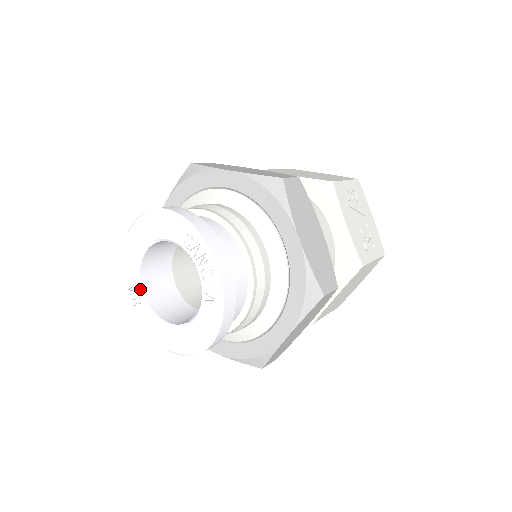
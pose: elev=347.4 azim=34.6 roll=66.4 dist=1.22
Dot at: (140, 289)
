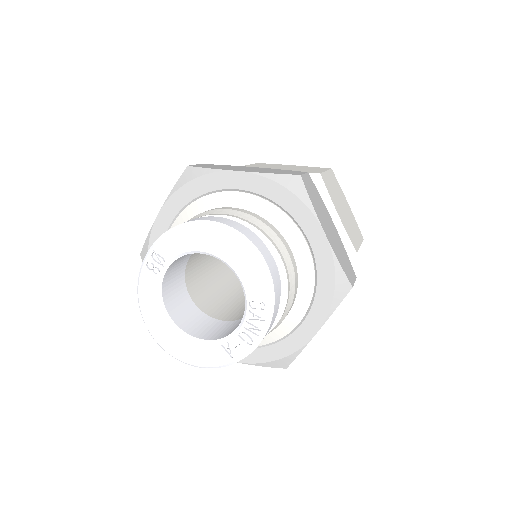
Dot at: (167, 266)
